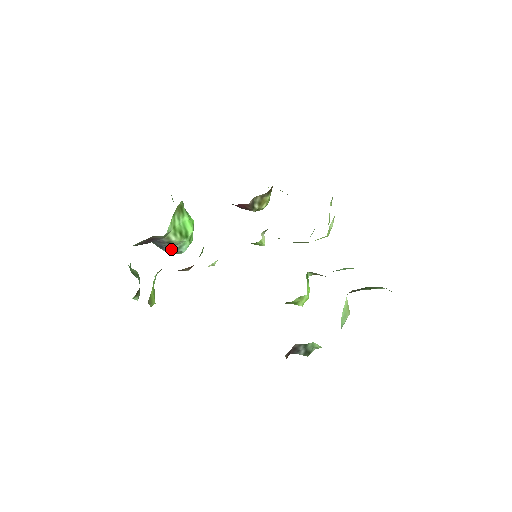
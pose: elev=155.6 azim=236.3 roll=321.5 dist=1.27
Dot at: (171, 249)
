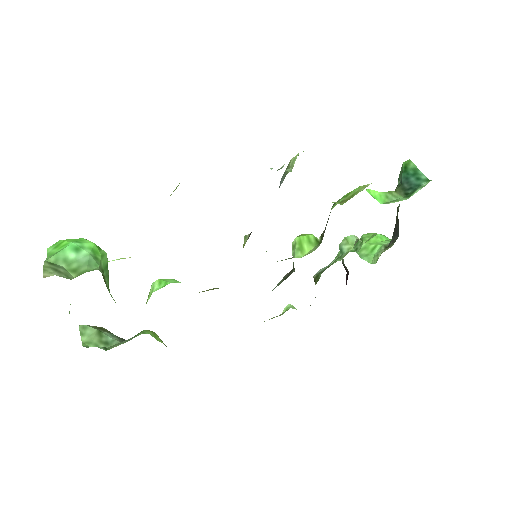
Dot at: occluded
